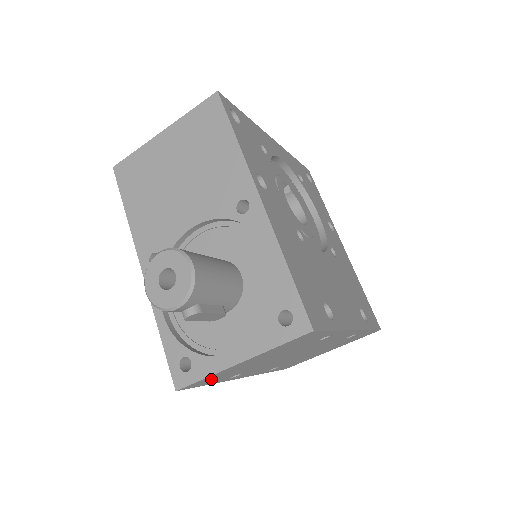
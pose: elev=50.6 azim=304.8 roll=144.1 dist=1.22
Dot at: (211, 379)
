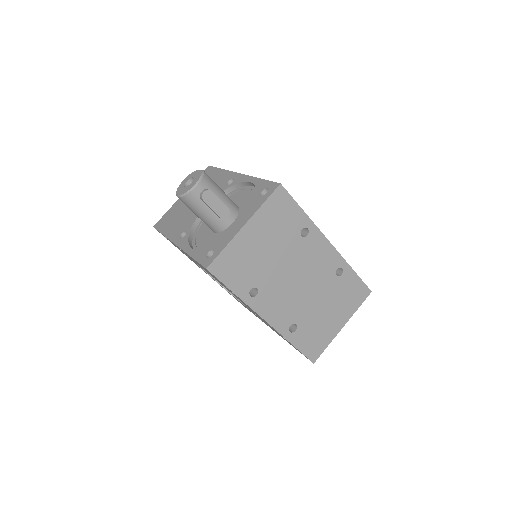
Dot at: (231, 265)
